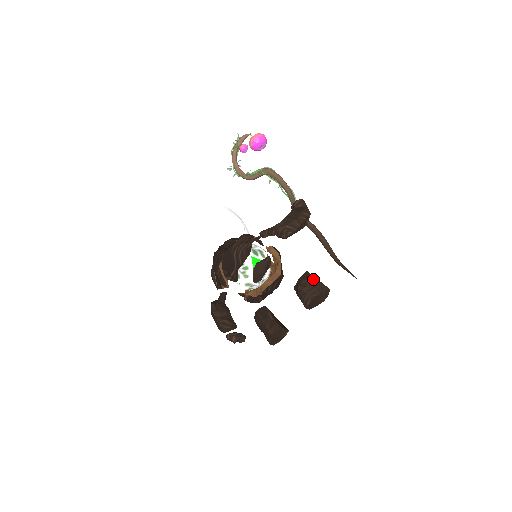
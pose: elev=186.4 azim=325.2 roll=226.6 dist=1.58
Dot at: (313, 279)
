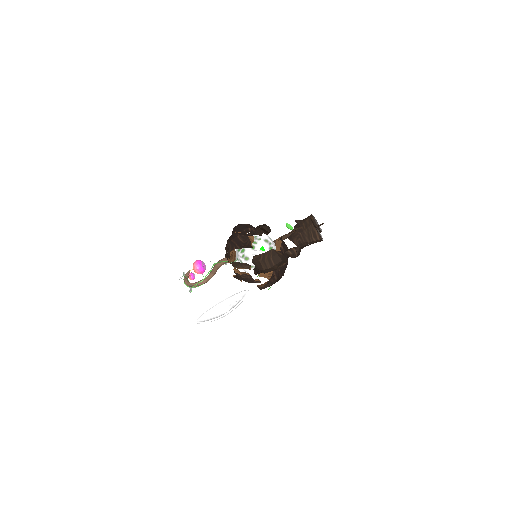
Dot at: occluded
